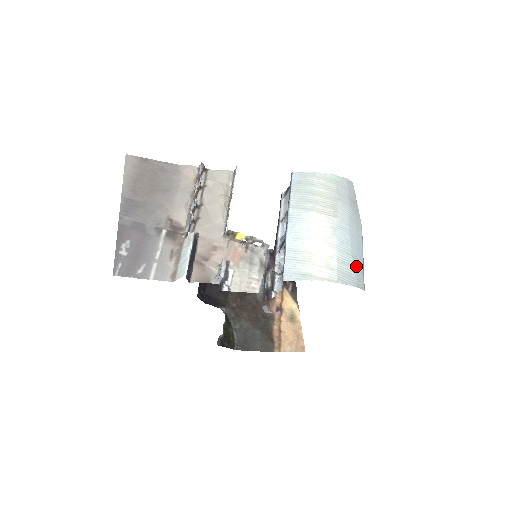
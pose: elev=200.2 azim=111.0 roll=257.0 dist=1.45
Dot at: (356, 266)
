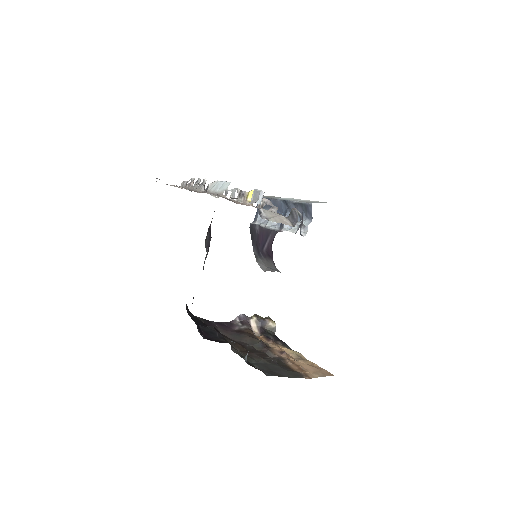
Dot at: occluded
